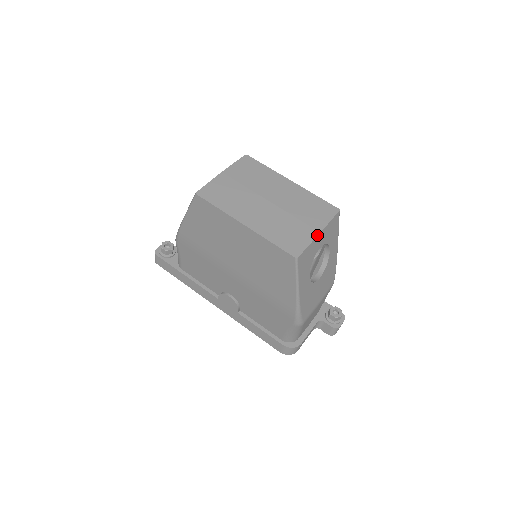
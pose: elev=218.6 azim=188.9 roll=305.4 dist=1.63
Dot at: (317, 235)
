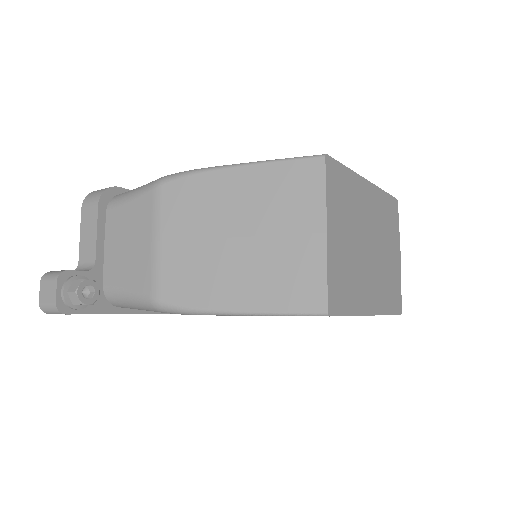
Dot at: occluded
